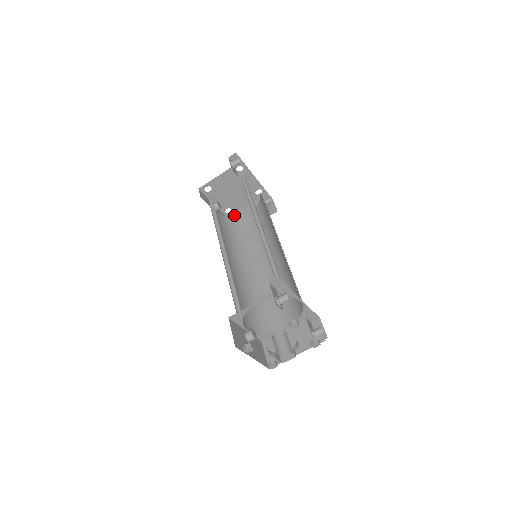
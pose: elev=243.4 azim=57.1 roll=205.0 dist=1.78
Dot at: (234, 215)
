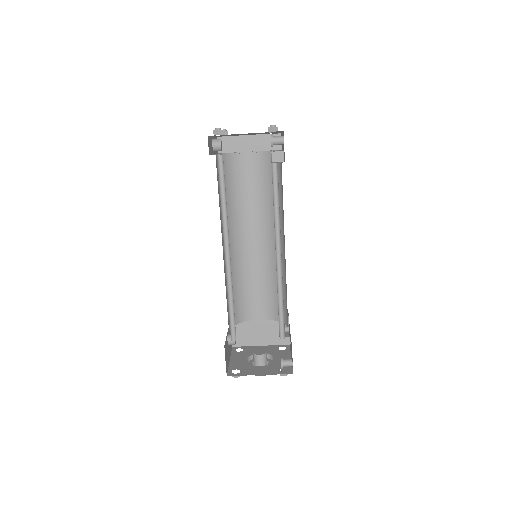
Dot at: (228, 140)
